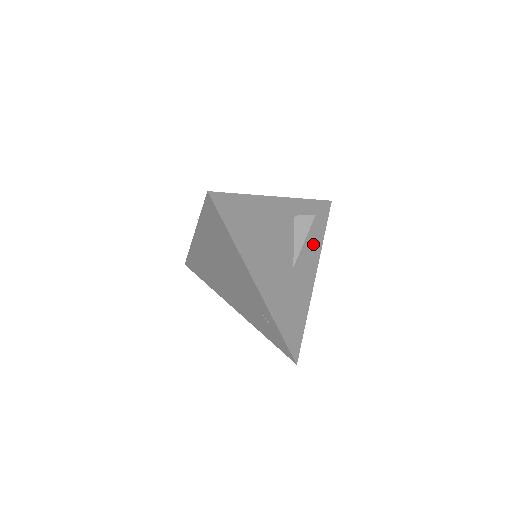
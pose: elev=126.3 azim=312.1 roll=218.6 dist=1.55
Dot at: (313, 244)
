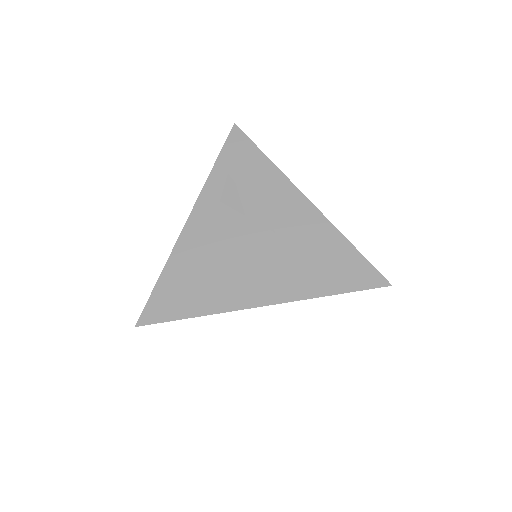
Dot at: (267, 183)
